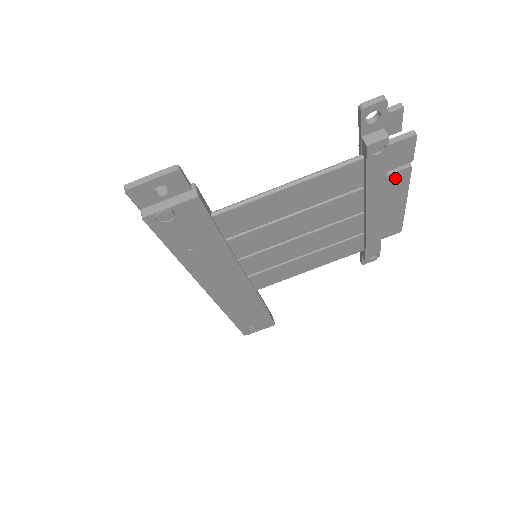
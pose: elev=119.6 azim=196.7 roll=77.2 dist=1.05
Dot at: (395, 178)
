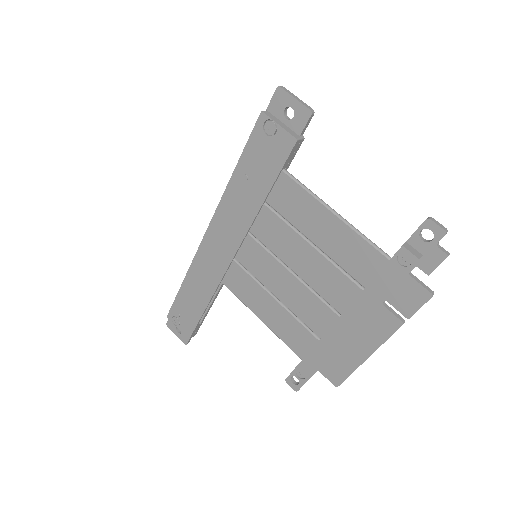
Dot at: (385, 318)
